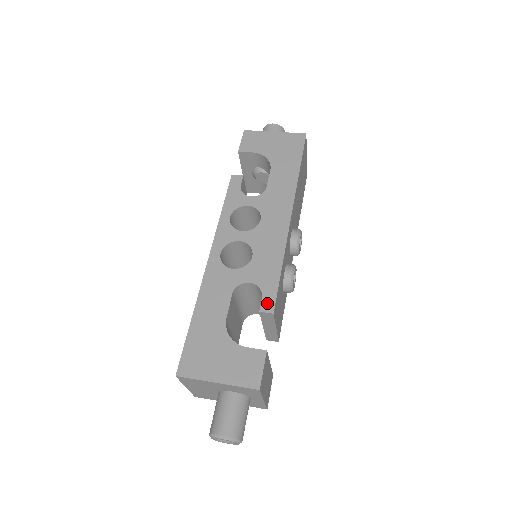
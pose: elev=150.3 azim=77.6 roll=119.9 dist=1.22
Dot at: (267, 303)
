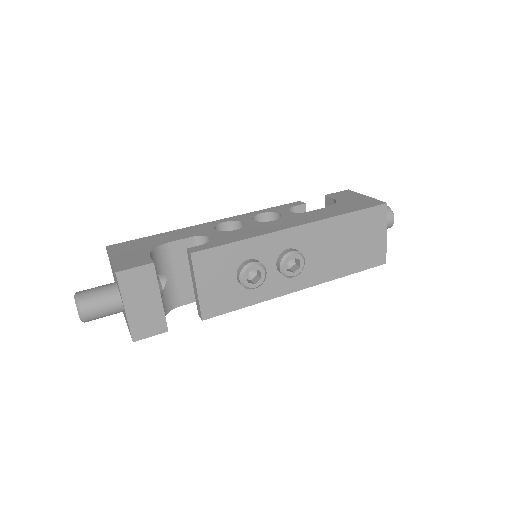
Dot at: (198, 248)
